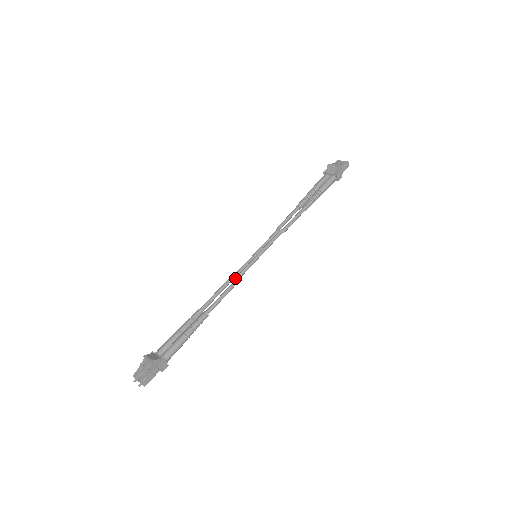
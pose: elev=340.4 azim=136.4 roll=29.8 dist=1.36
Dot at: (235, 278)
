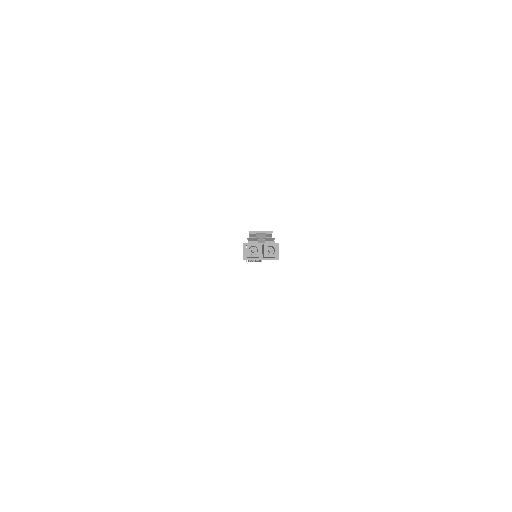
Dot at: occluded
